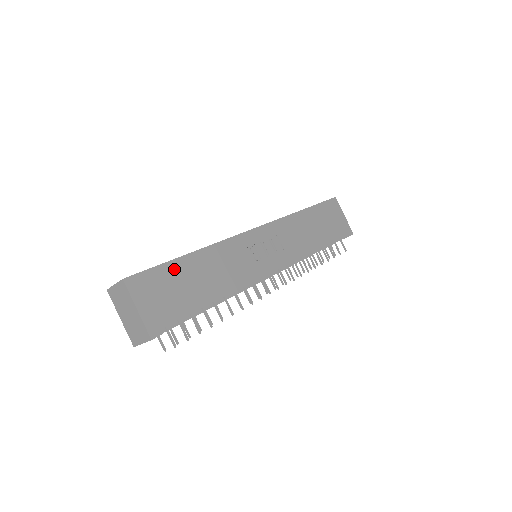
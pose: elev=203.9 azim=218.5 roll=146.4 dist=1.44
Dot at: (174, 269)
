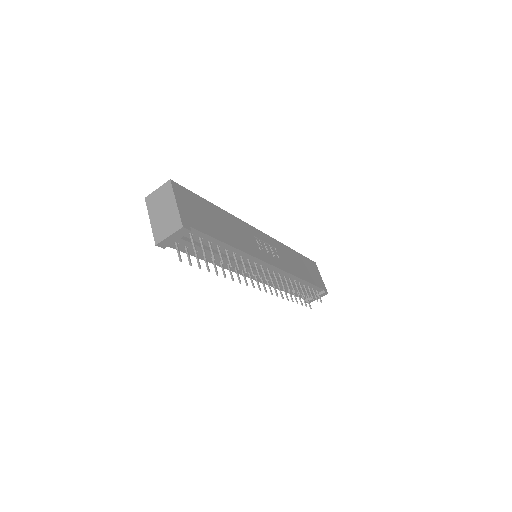
Dot at: (205, 204)
